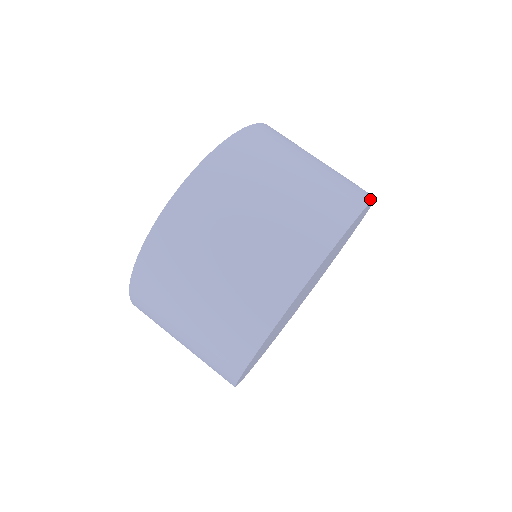
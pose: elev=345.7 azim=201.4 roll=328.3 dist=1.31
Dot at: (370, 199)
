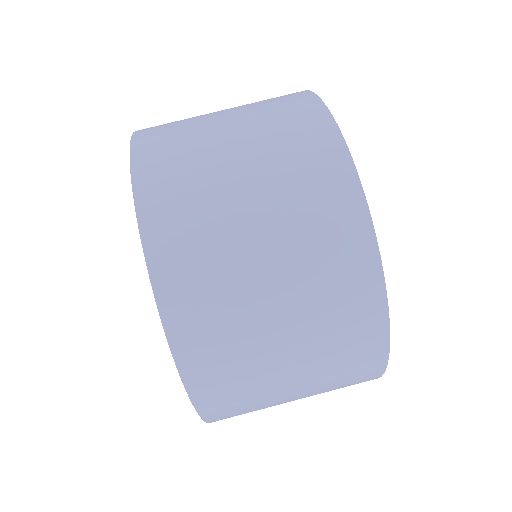
Dot at: (321, 103)
